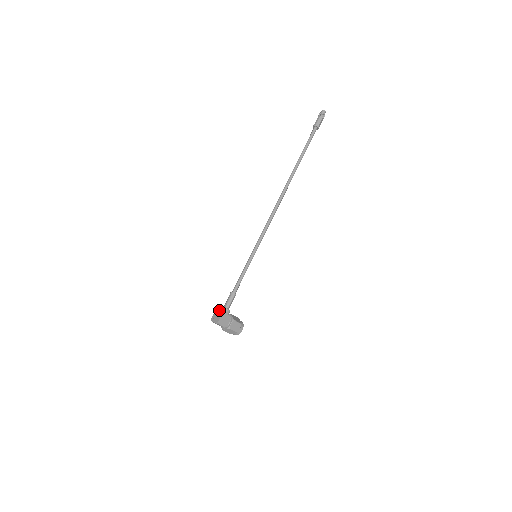
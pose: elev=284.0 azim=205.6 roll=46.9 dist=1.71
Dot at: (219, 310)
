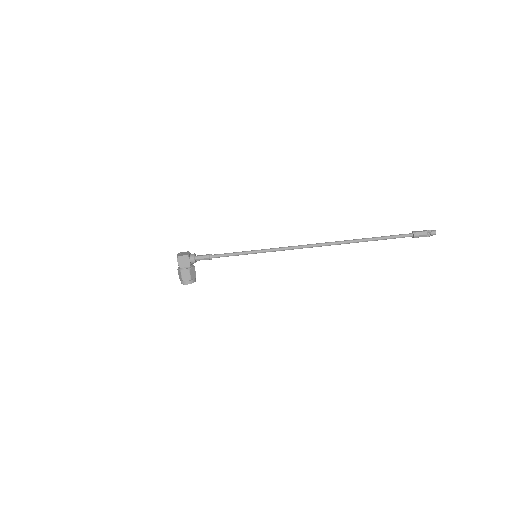
Dot at: occluded
